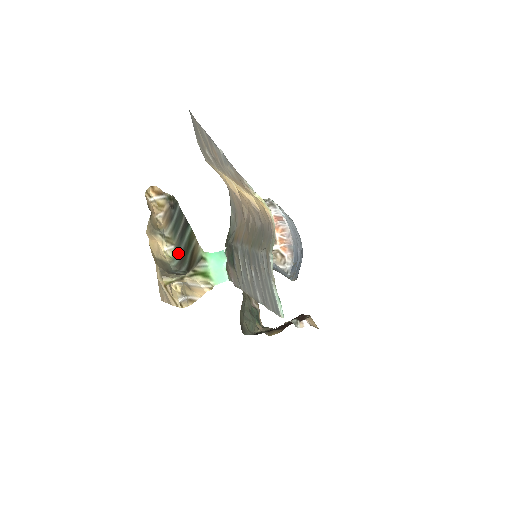
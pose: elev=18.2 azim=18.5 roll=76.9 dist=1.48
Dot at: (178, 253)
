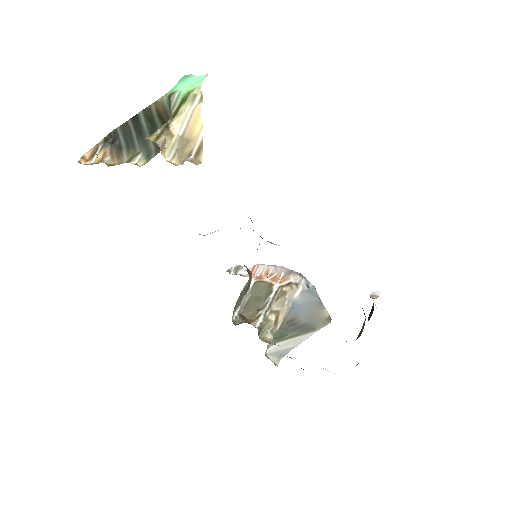
Dot at: (149, 147)
